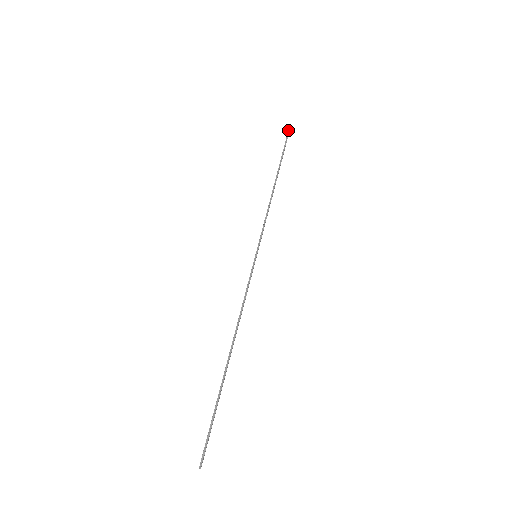
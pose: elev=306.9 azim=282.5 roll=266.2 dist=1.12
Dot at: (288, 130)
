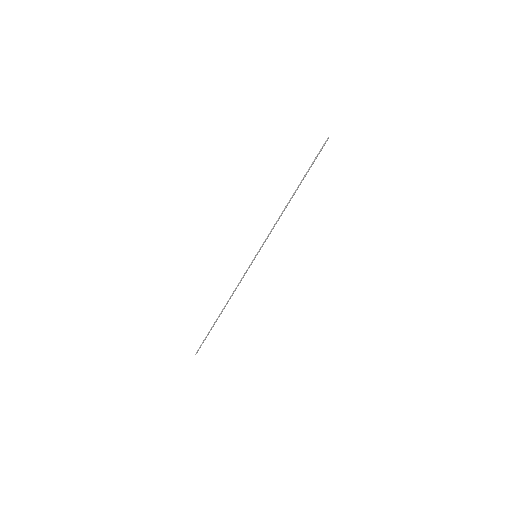
Dot at: (323, 144)
